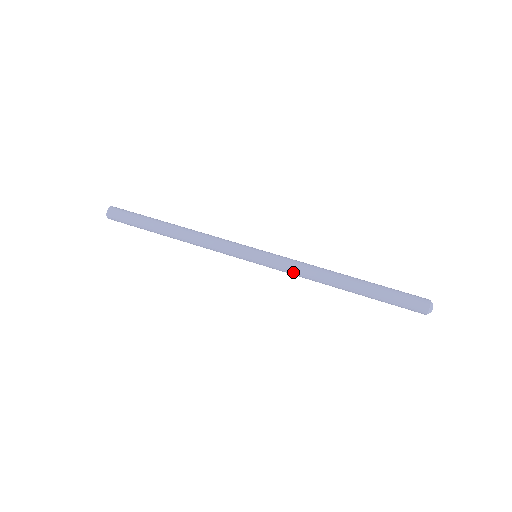
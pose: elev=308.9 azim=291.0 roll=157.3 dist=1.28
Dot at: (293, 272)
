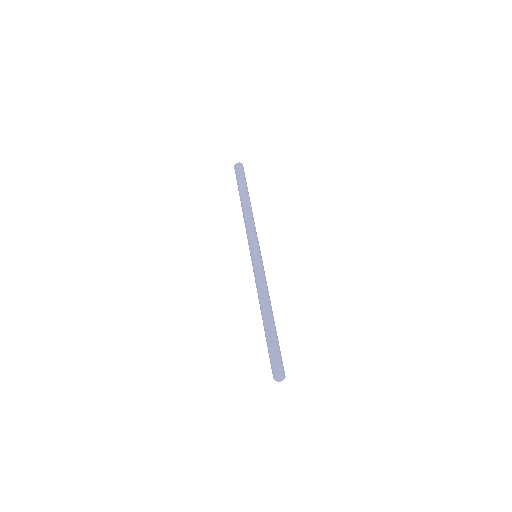
Dot at: (256, 282)
